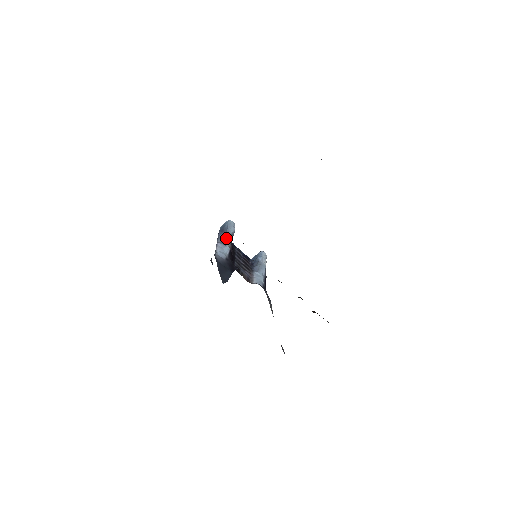
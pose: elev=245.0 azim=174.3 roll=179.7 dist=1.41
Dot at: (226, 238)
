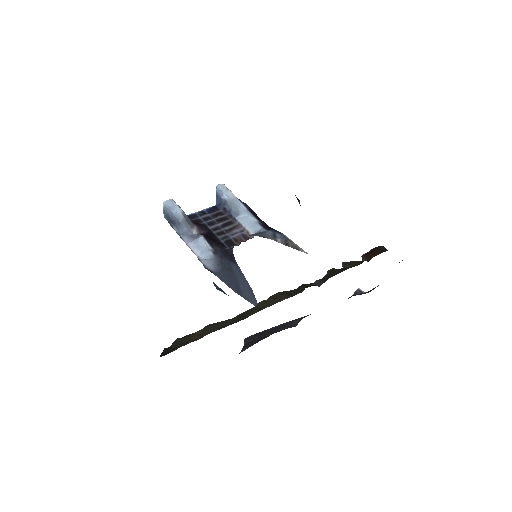
Dot at: (185, 227)
